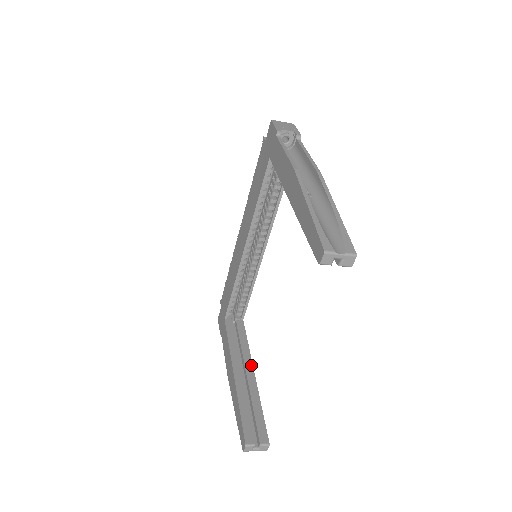
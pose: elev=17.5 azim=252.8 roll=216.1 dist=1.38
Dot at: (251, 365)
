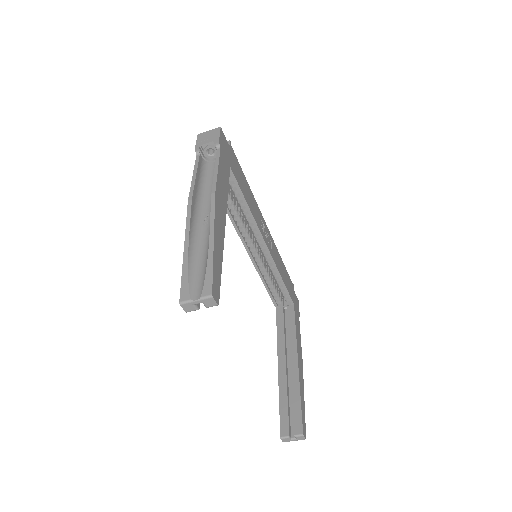
Dot at: (295, 353)
